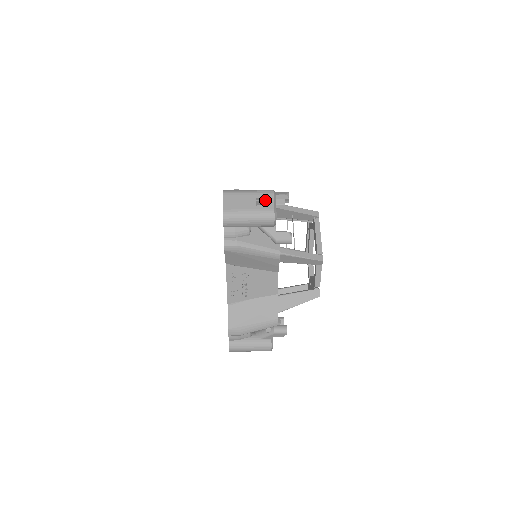
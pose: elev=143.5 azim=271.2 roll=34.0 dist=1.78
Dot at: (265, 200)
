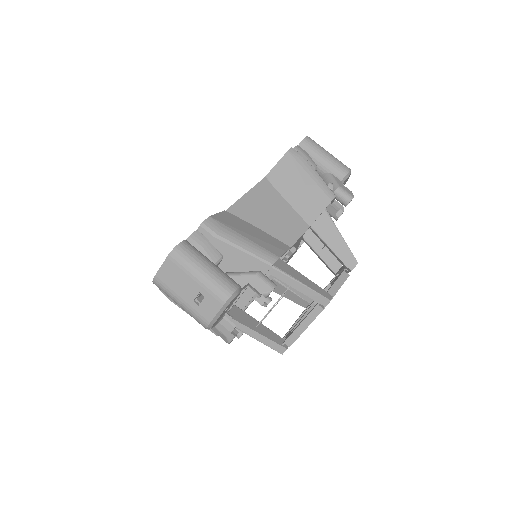
Dot at: (208, 304)
